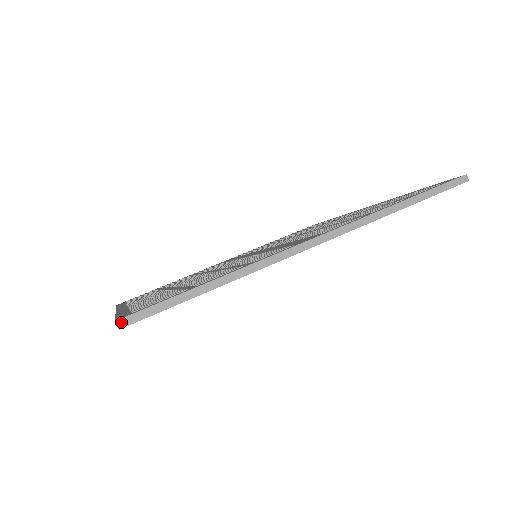
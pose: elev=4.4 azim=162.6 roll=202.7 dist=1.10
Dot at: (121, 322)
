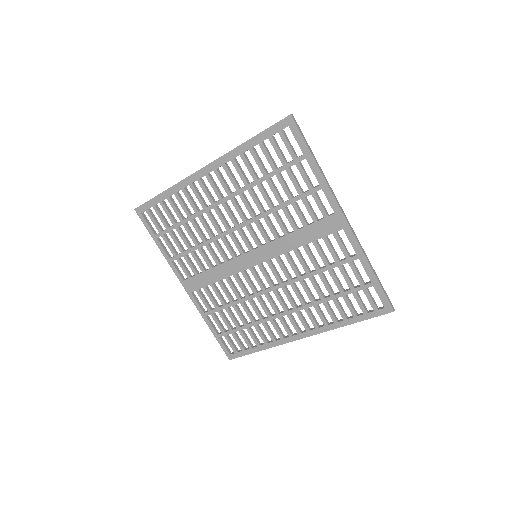
Dot at: (293, 116)
